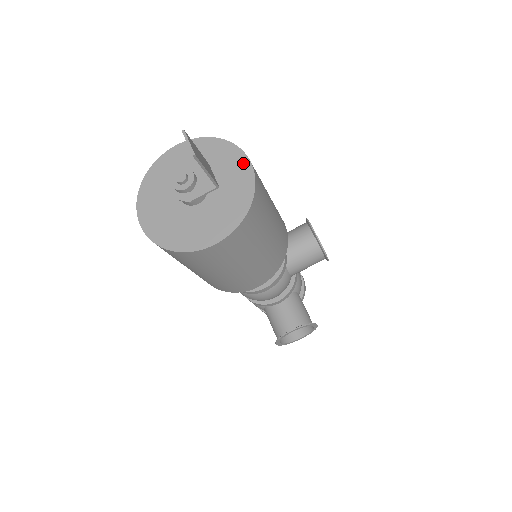
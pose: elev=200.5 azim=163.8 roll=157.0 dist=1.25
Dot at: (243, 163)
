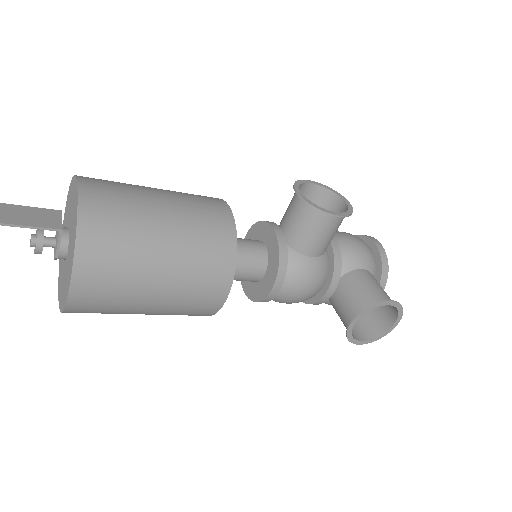
Dot at: (76, 191)
